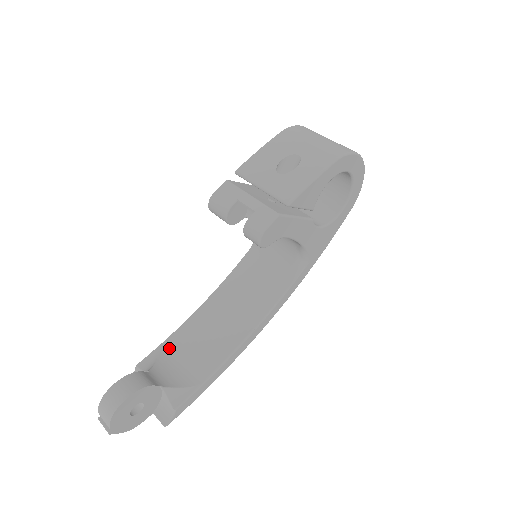
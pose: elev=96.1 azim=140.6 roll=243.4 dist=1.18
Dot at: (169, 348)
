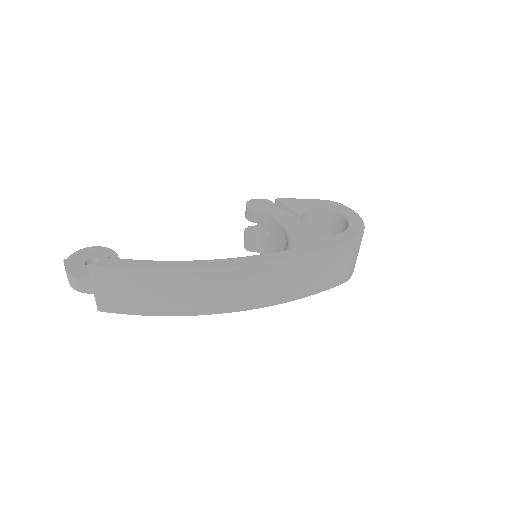
Dot at: occluded
